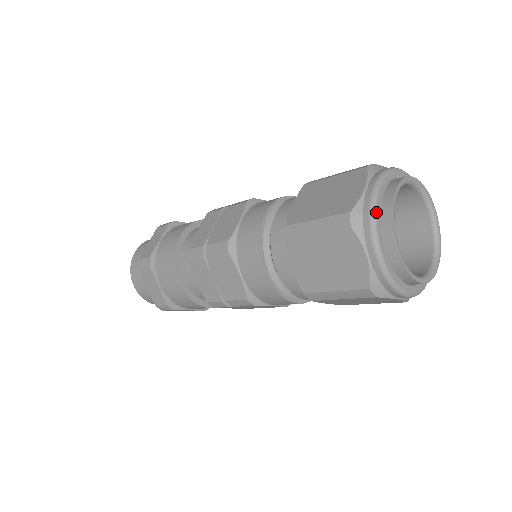
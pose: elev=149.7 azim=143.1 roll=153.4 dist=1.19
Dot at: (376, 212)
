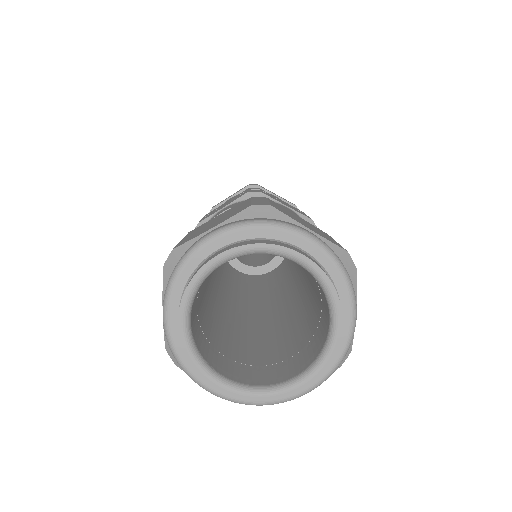
Dot at: (184, 265)
